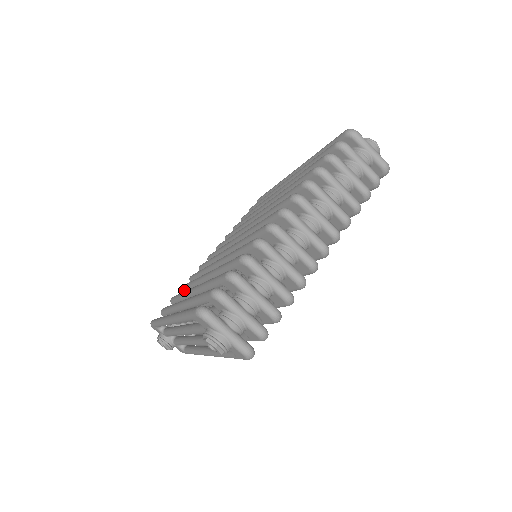
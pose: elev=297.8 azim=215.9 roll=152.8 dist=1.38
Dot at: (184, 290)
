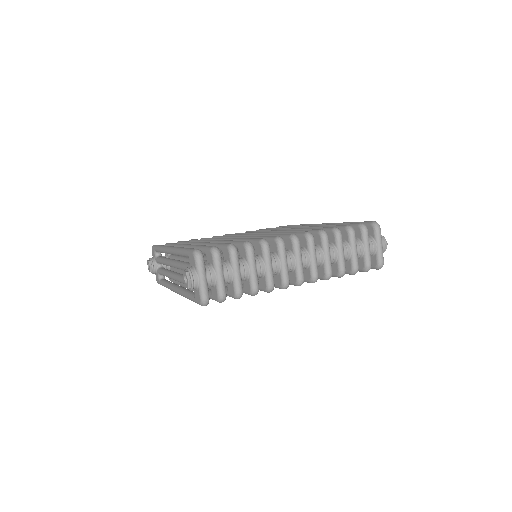
Dot at: occluded
